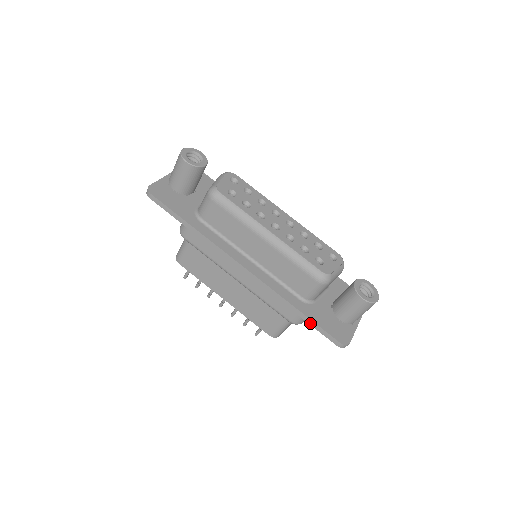
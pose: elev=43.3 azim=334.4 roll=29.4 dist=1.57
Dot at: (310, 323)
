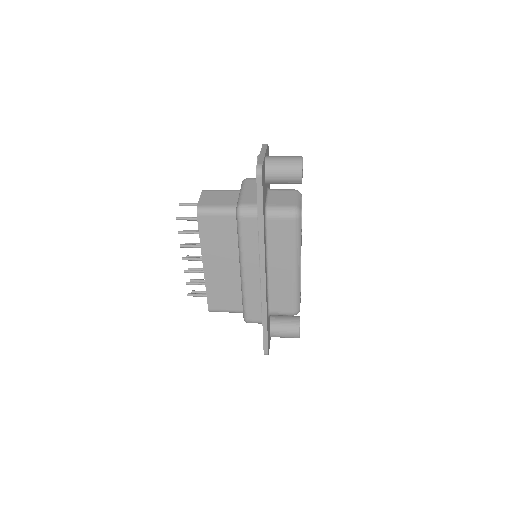
Dot at: (264, 333)
